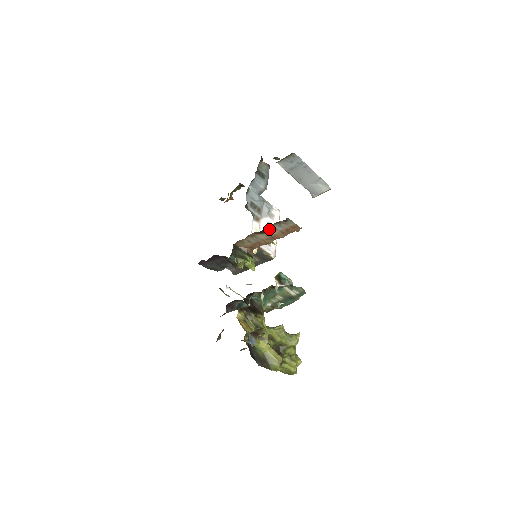
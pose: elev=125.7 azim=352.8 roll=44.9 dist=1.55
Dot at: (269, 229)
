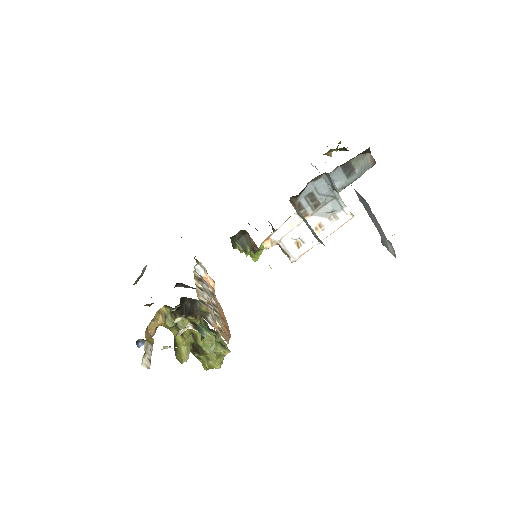
Dot at: occluded
